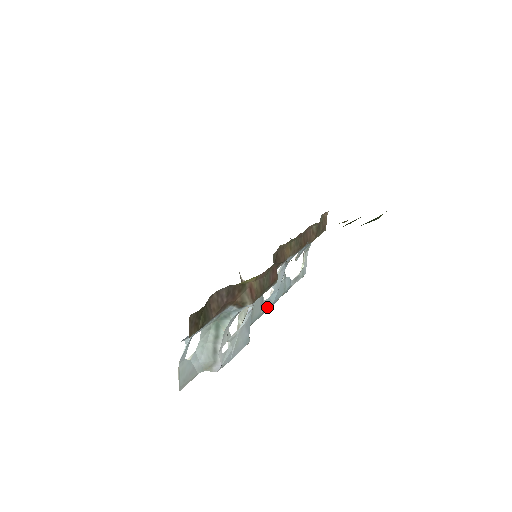
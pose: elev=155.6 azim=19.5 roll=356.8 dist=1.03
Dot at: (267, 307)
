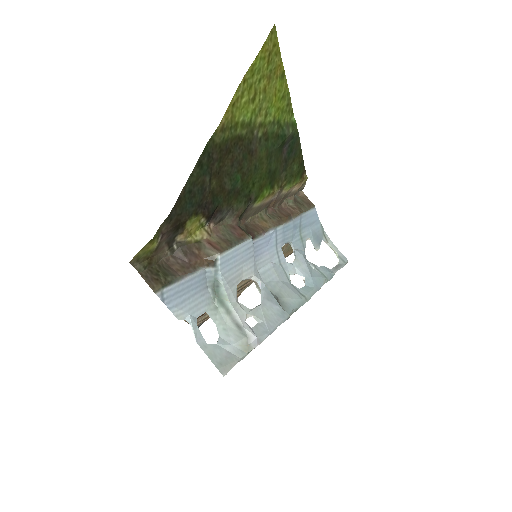
Dot at: (308, 293)
